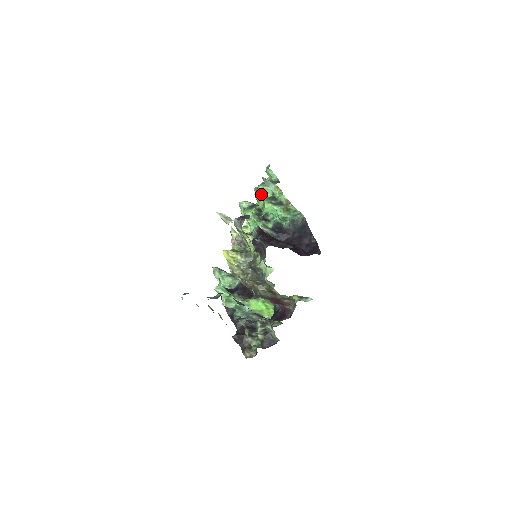
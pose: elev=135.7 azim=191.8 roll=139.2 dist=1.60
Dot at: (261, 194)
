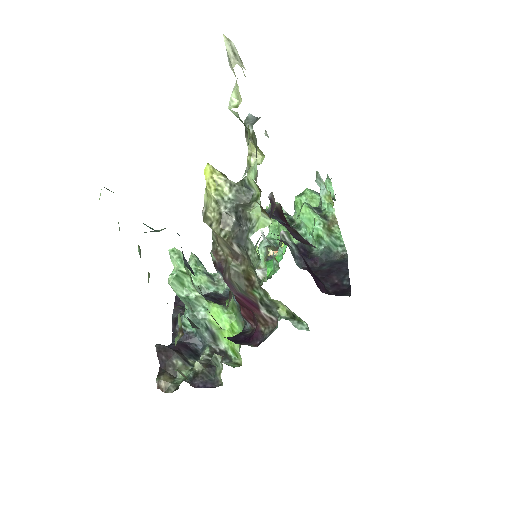
Dot at: (304, 199)
